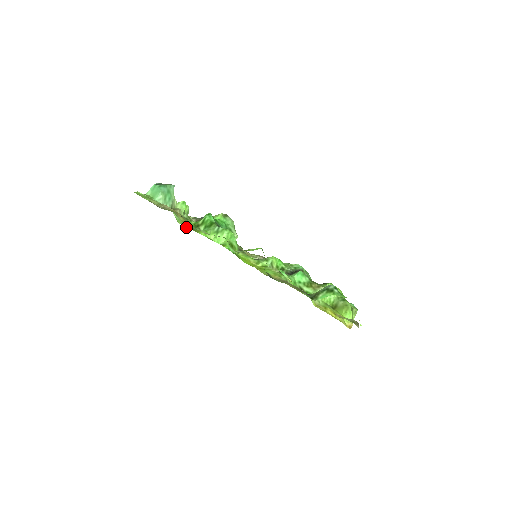
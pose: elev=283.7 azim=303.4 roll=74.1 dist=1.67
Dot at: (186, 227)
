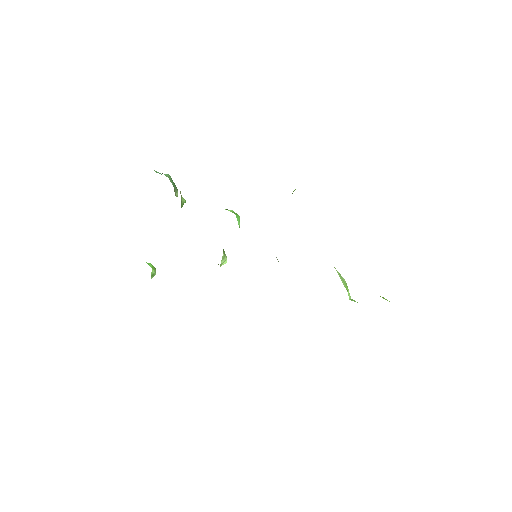
Dot at: occluded
